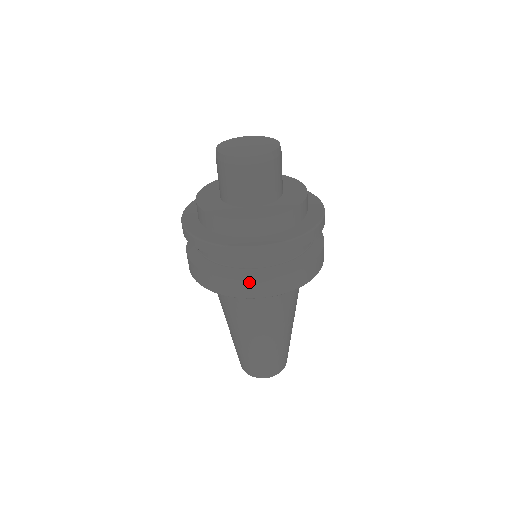
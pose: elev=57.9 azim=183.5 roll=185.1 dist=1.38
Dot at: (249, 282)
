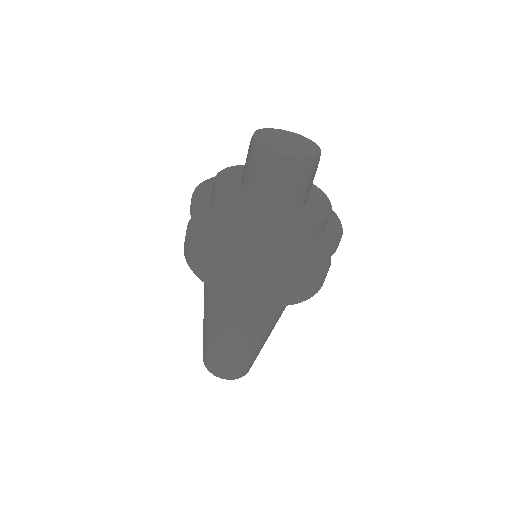
Dot at: (264, 289)
